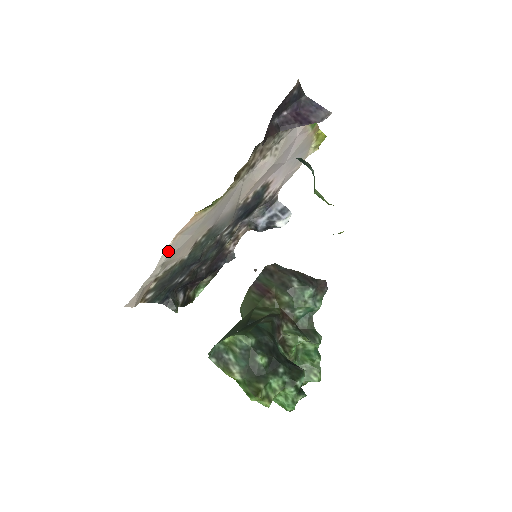
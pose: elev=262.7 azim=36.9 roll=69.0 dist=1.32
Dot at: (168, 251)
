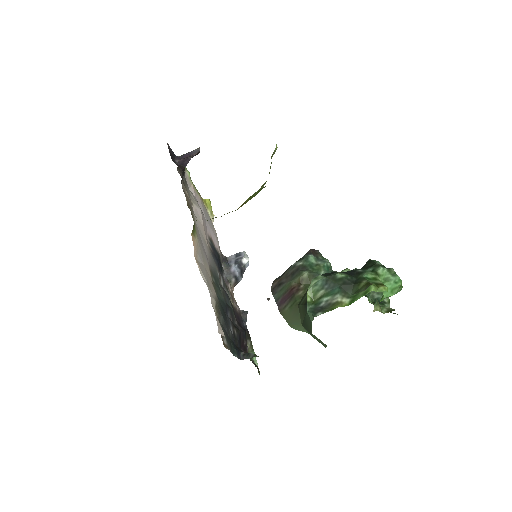
Dot at: (202, 273)
